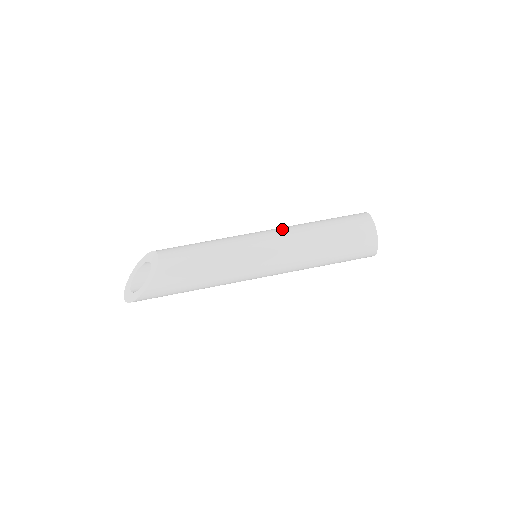
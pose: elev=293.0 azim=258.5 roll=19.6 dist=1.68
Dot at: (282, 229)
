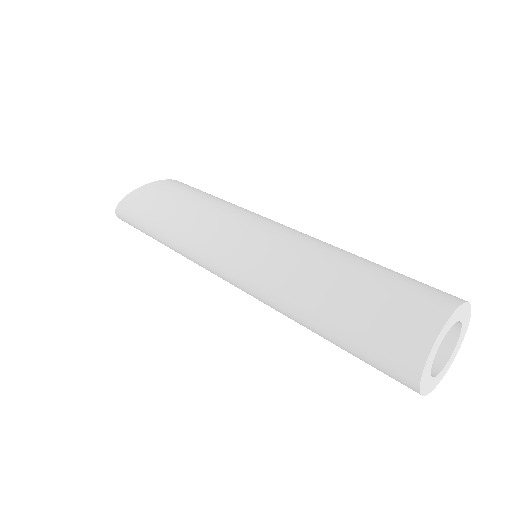
Dot at: occluded
